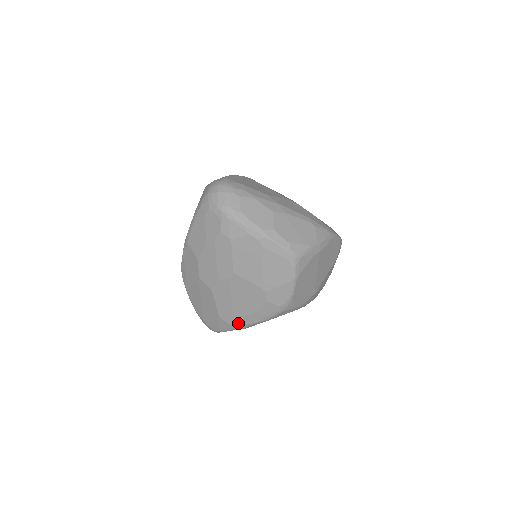
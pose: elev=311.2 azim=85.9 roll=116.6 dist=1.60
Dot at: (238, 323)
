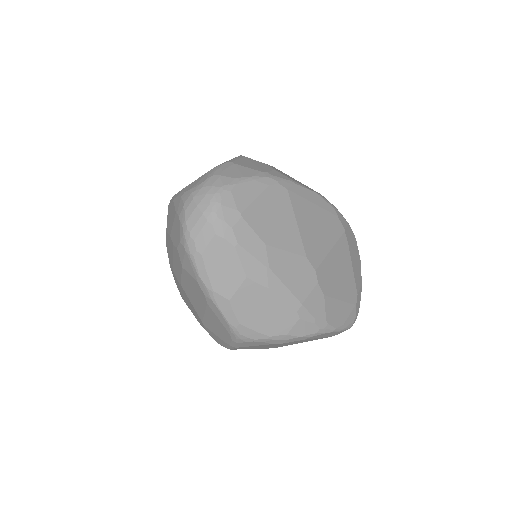
Dot at: occluded
